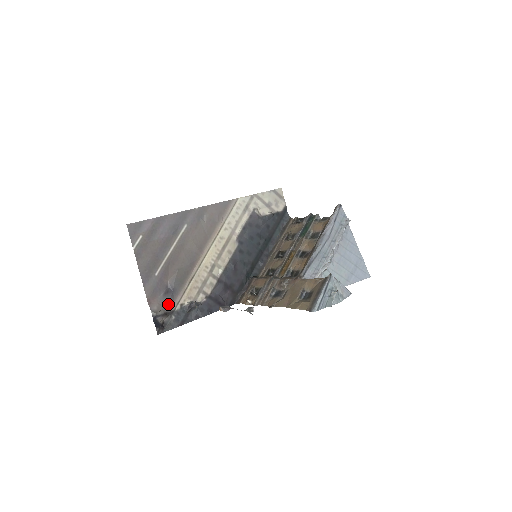
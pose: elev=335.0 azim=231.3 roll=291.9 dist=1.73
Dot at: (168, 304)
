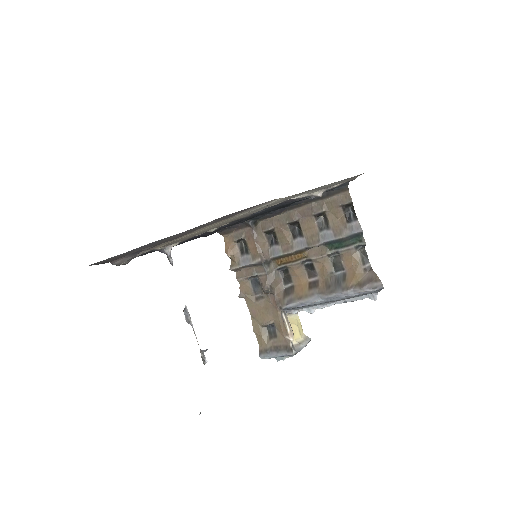
Dot at: (134, 256)
